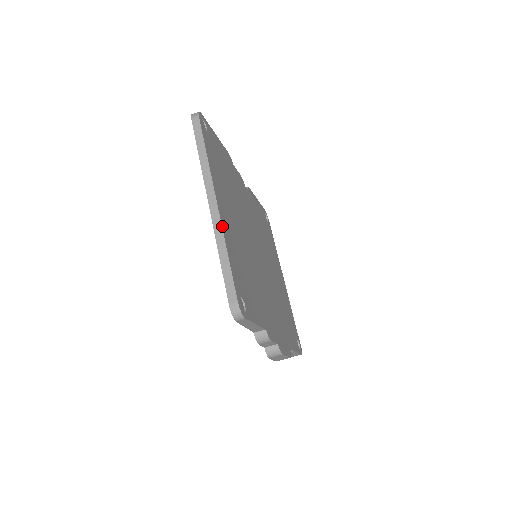
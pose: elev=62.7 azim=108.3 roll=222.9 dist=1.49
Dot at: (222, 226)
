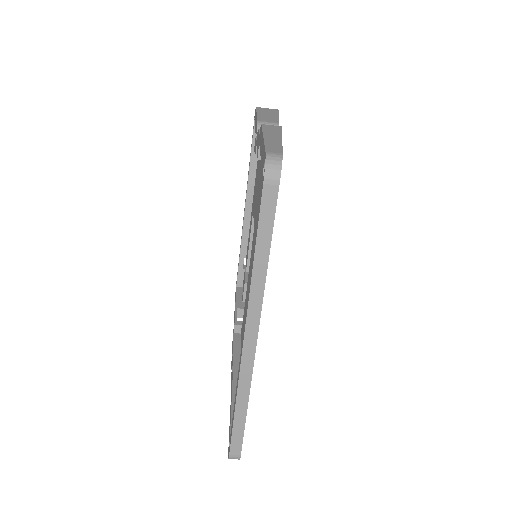
Dot at: (252, 373)
